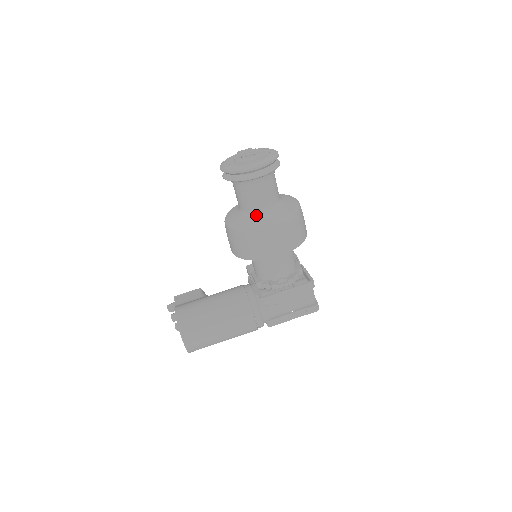
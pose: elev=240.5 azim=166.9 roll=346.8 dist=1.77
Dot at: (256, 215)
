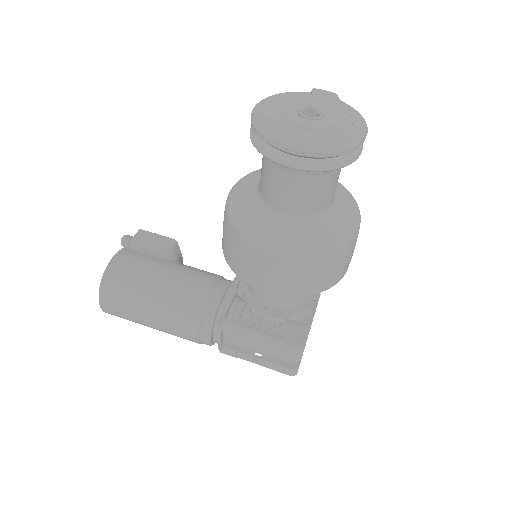
Dot at: (269, 215)
